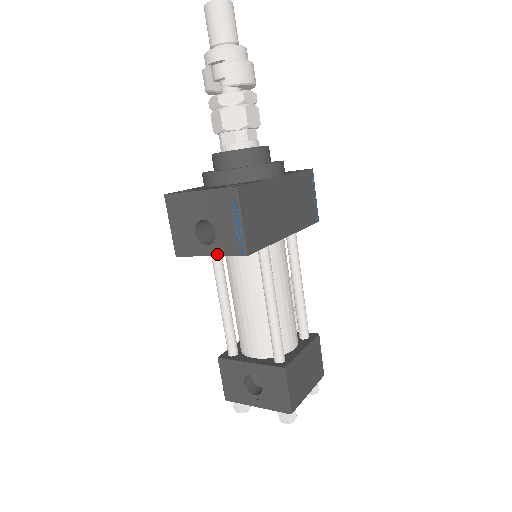
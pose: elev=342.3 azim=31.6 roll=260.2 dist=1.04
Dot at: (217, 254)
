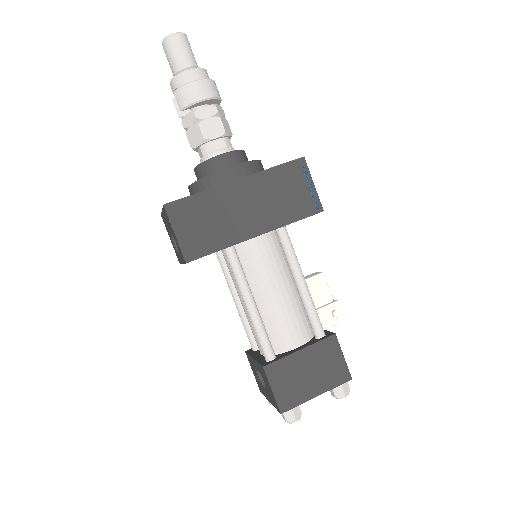
Dot at: (182, 262)
